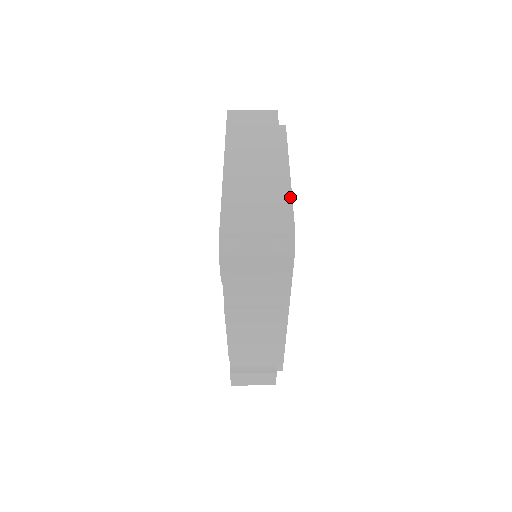
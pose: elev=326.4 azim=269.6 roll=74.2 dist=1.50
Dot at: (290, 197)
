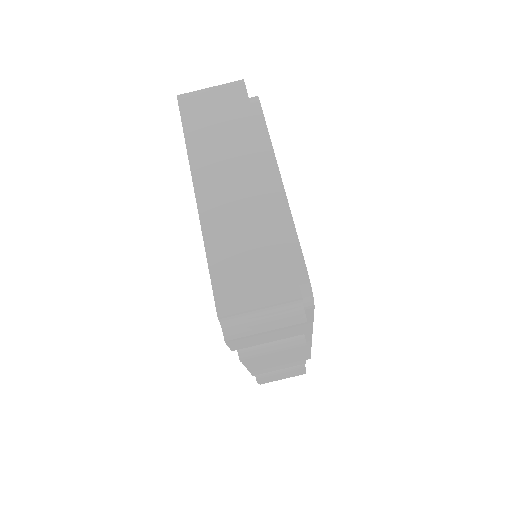
Dot at: (292, 226)
